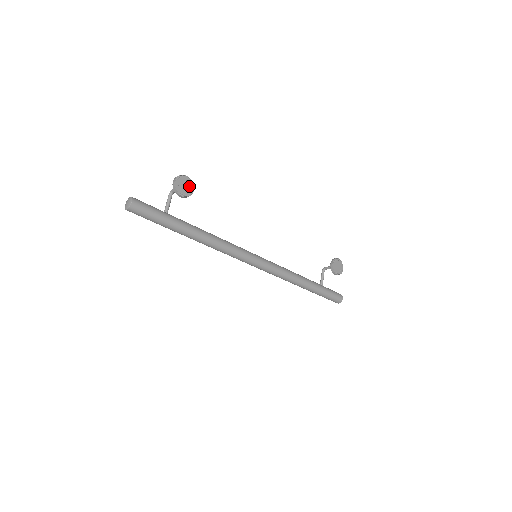
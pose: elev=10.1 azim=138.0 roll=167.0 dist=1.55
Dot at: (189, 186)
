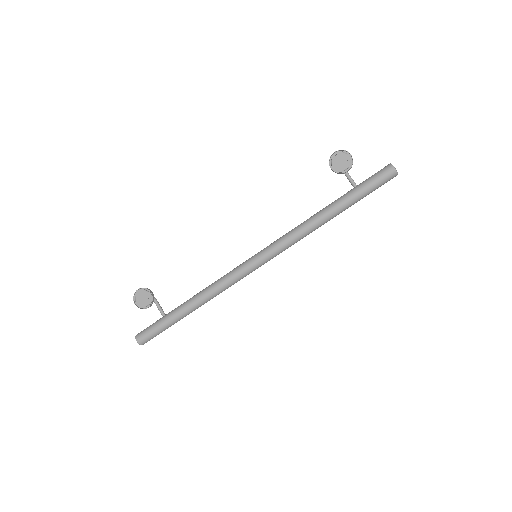
Dot at: (146, 294)
